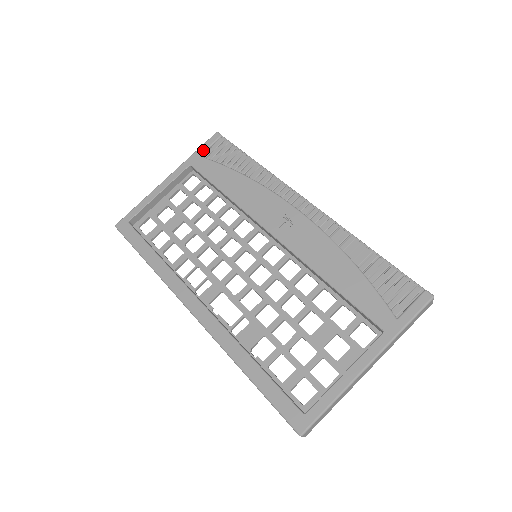
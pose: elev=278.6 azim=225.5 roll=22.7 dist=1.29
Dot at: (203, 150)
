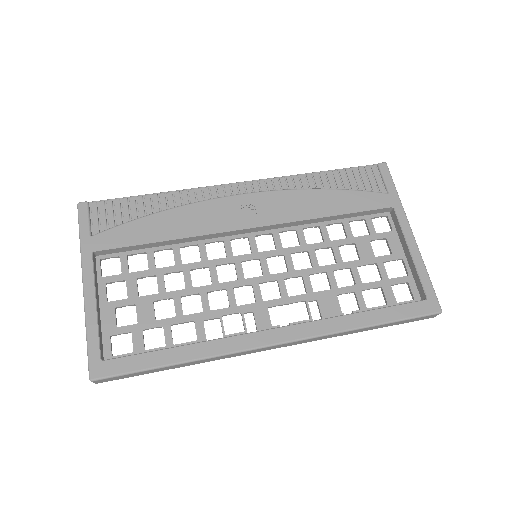
Dot at: (87, 228)
